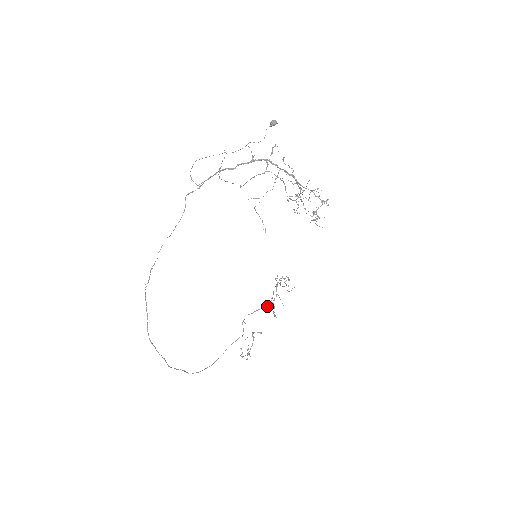
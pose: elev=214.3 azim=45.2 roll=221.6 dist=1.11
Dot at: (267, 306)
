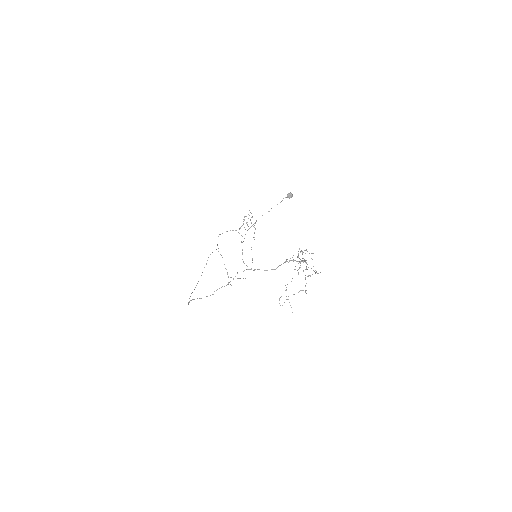
Dot at: occluded
